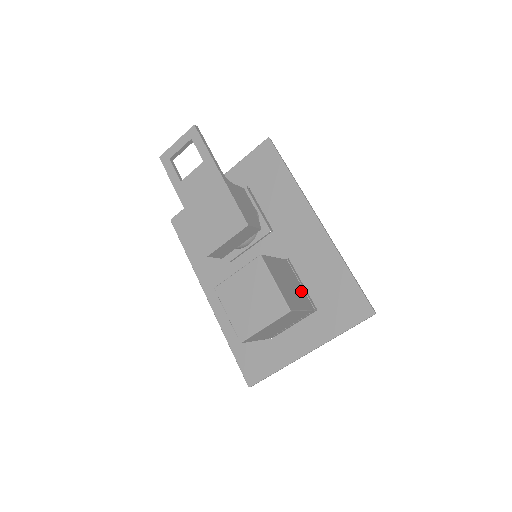
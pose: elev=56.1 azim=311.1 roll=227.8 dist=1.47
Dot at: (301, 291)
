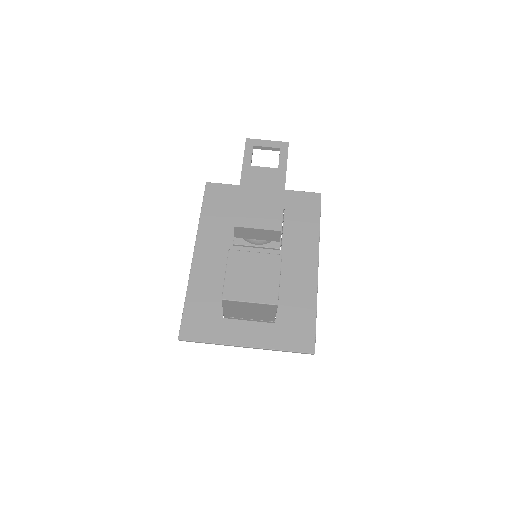
Dot at: occluded
